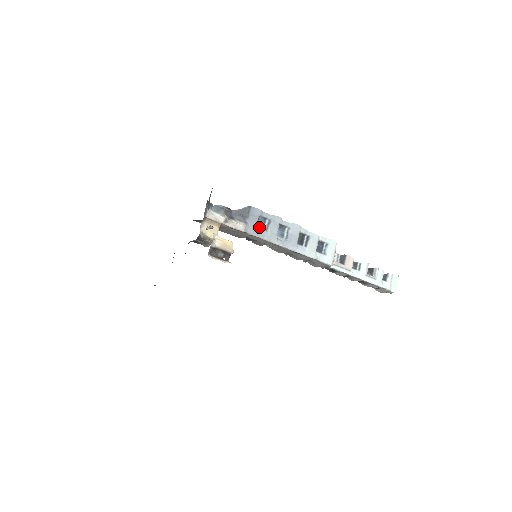
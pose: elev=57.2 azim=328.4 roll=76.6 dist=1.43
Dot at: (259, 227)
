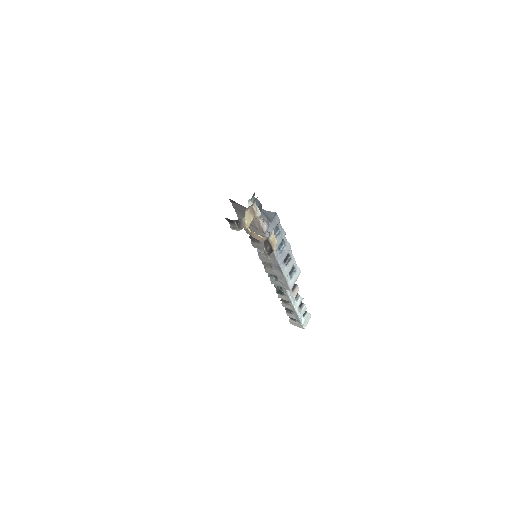
Dot at: occluded
